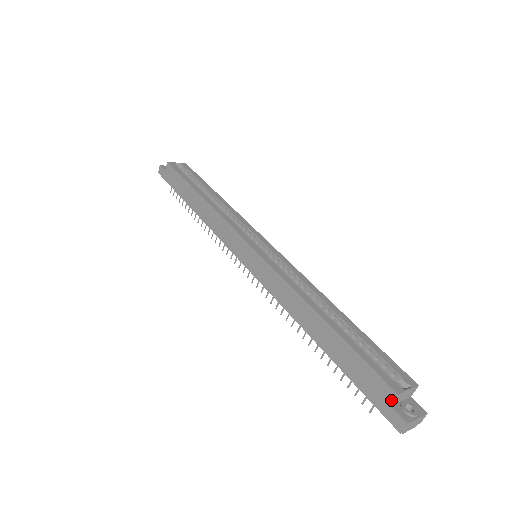
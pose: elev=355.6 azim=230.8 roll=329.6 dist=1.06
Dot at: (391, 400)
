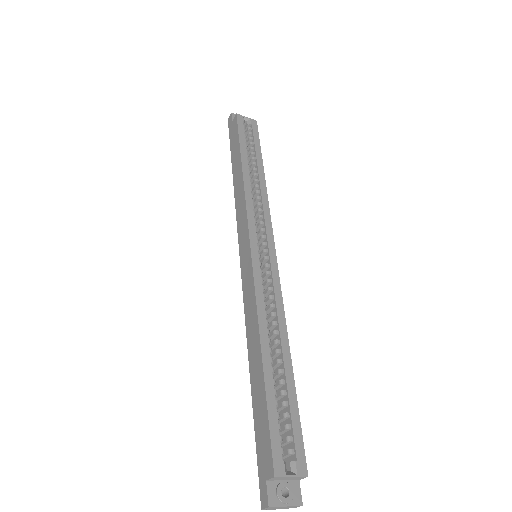
Dot at: (268, 476)
